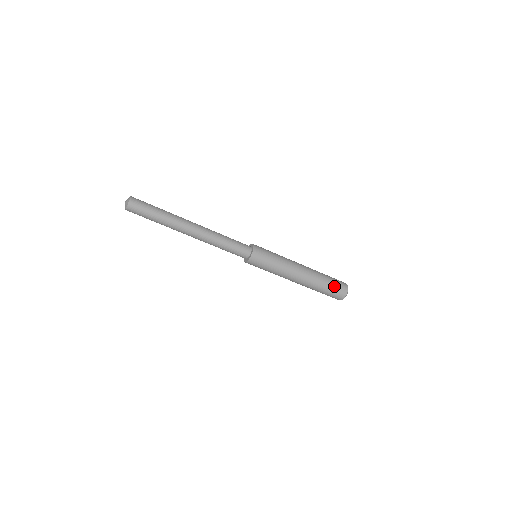
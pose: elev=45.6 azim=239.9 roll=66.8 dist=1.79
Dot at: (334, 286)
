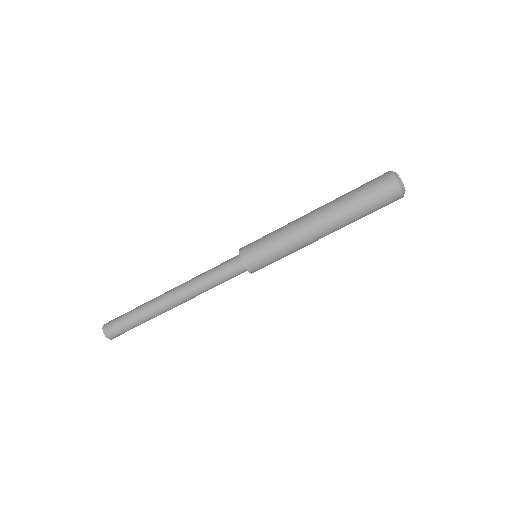
Dot at: (371, 192)
